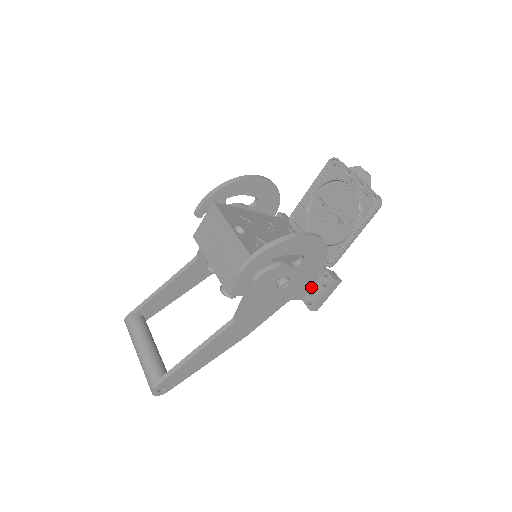
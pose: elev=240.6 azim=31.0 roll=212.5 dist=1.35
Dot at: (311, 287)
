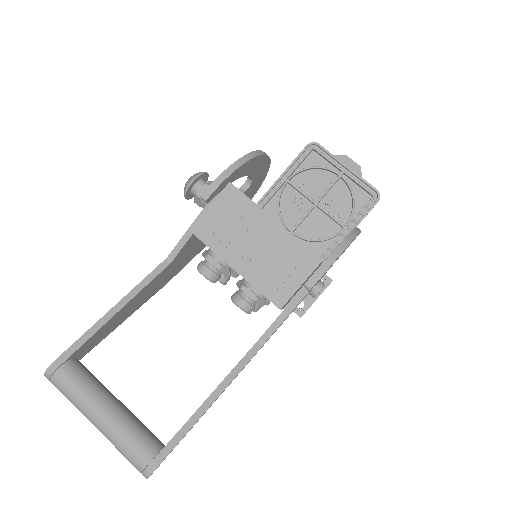
Dot at: occluded
